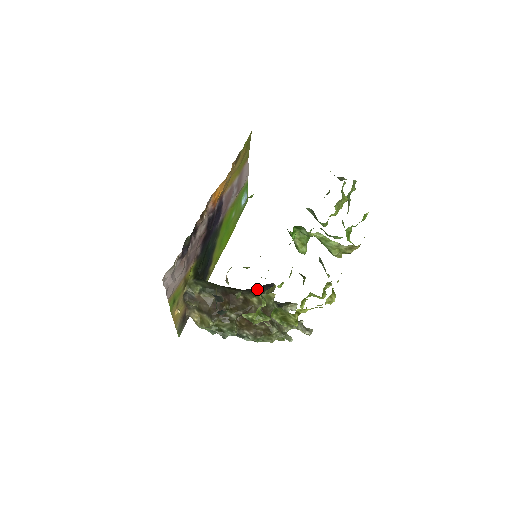
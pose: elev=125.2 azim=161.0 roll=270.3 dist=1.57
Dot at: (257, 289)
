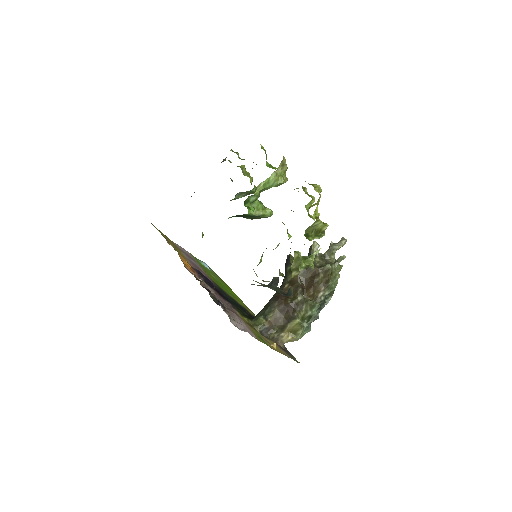
Dot at: (286, 270)
